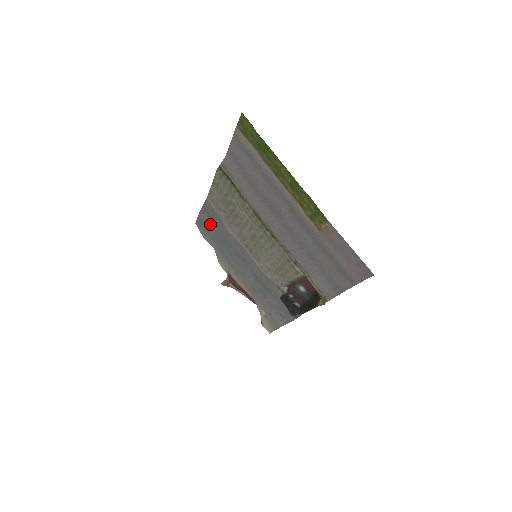
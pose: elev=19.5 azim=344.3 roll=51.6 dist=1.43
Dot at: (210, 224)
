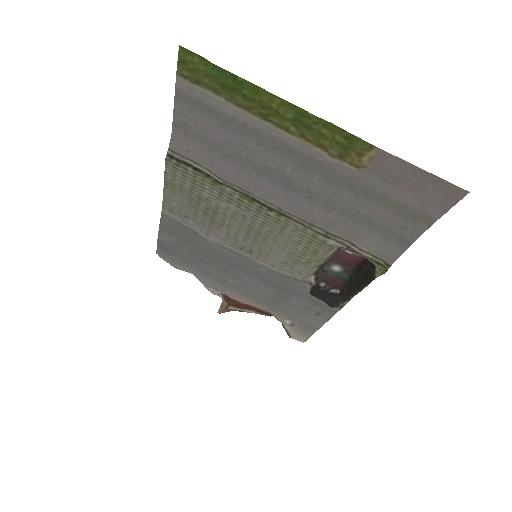
Dot at: (178, 244)
